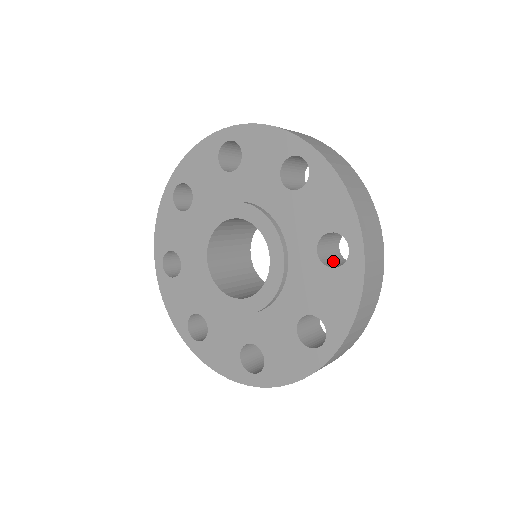
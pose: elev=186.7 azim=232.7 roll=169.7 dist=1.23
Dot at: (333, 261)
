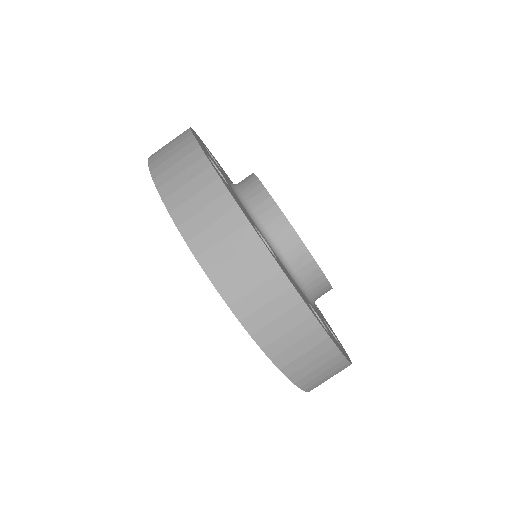
Dot at: occluded
